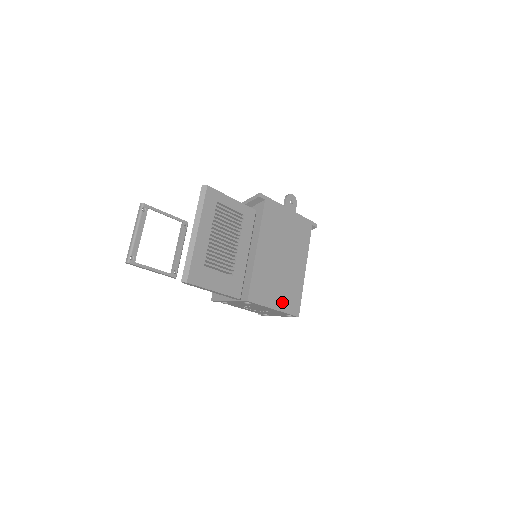
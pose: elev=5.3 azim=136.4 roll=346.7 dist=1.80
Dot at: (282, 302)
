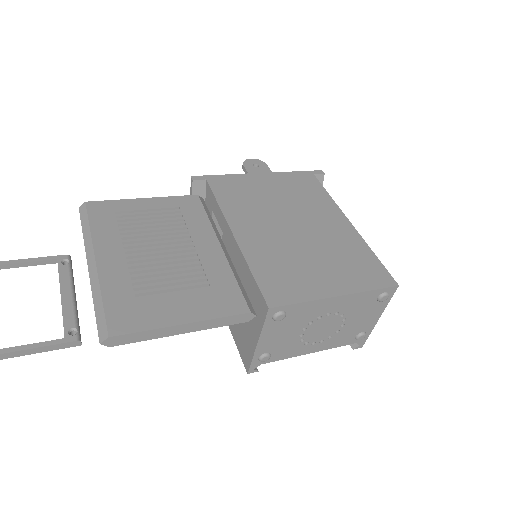
Dot at: (344, 280)
